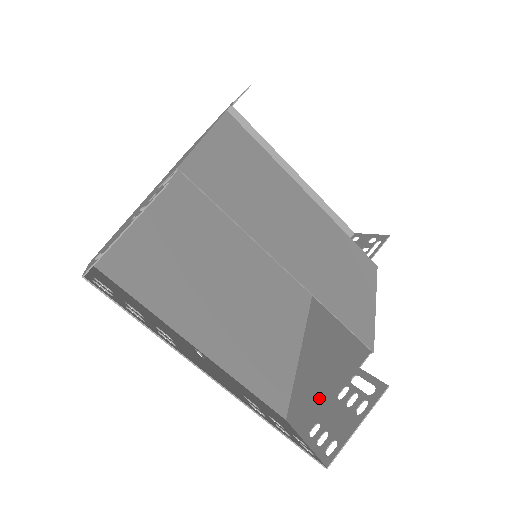
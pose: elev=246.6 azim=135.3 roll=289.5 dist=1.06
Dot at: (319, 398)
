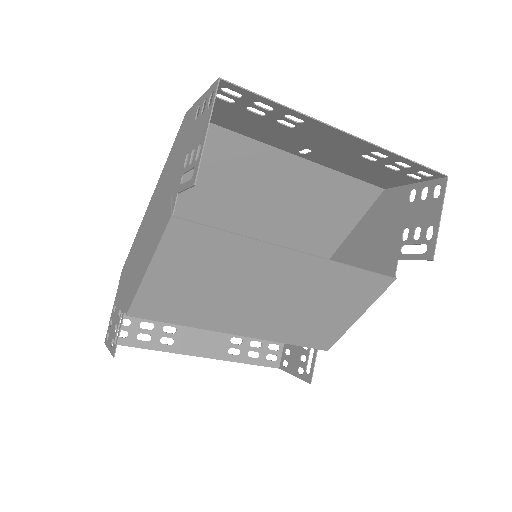
Dot at: occluded
